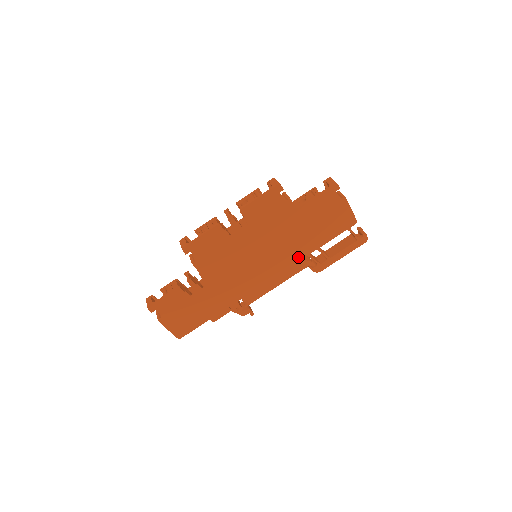
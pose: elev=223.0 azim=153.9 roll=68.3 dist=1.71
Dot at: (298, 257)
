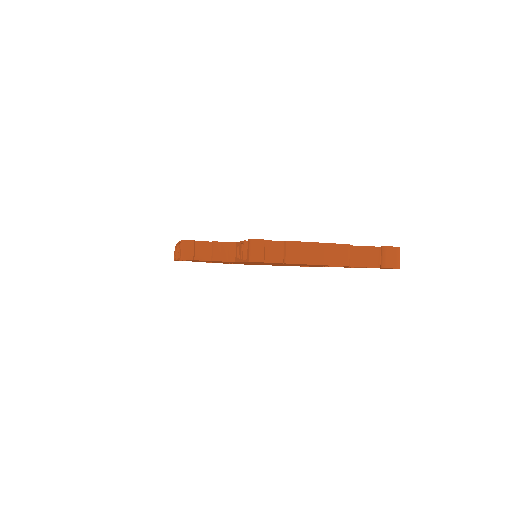
Dot at: occluded
